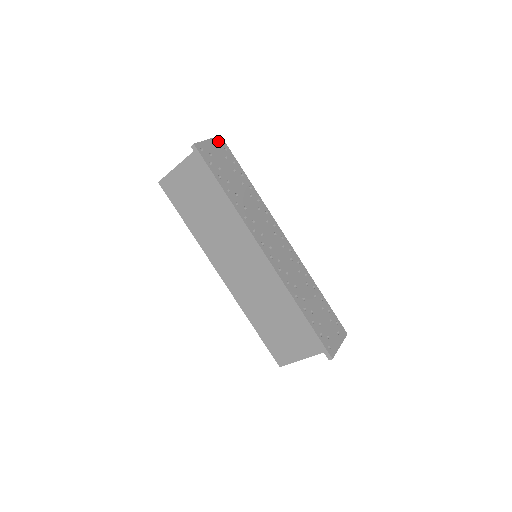
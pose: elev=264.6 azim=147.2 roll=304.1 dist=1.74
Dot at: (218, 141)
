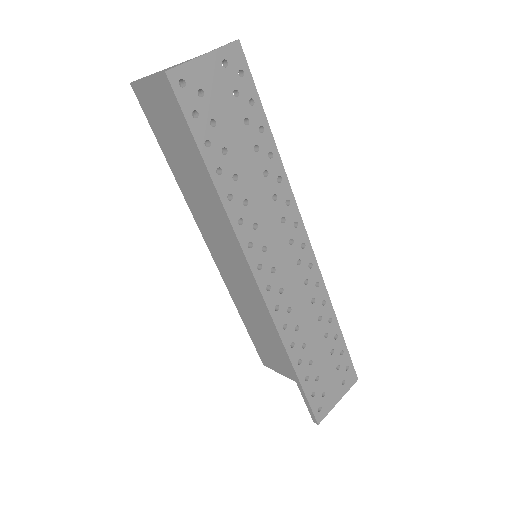
Dot at: (228, 55)
